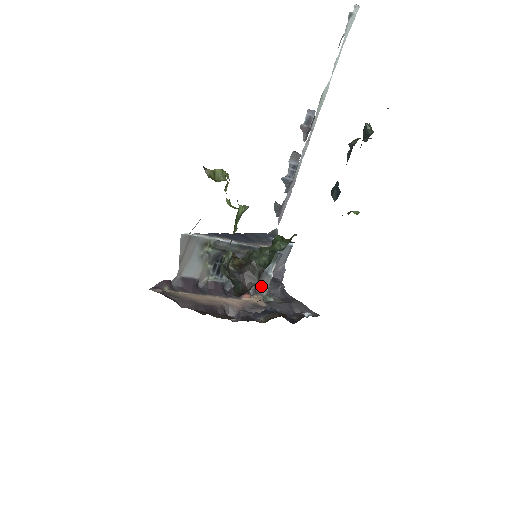
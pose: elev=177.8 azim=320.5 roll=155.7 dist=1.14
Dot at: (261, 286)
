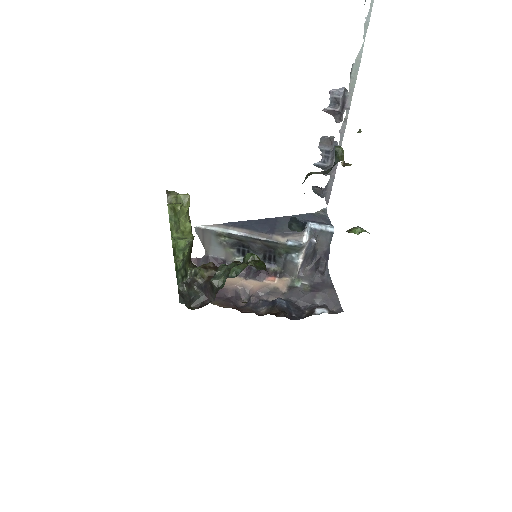
Dot at: (289, 270)
